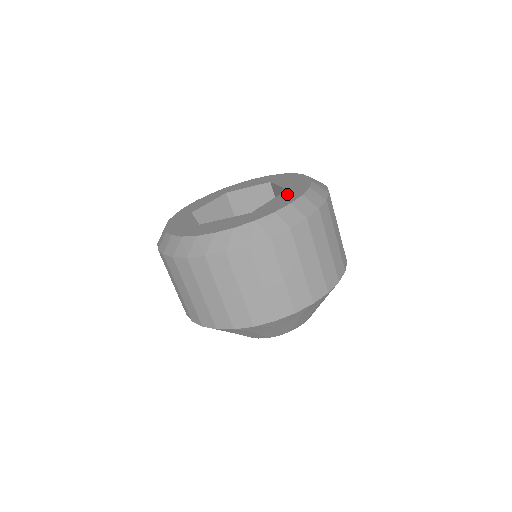
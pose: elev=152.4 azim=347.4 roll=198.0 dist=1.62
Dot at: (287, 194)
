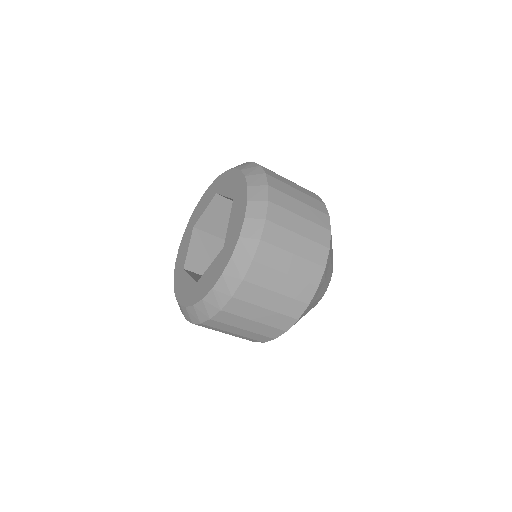
Dot at: (236, 206)
